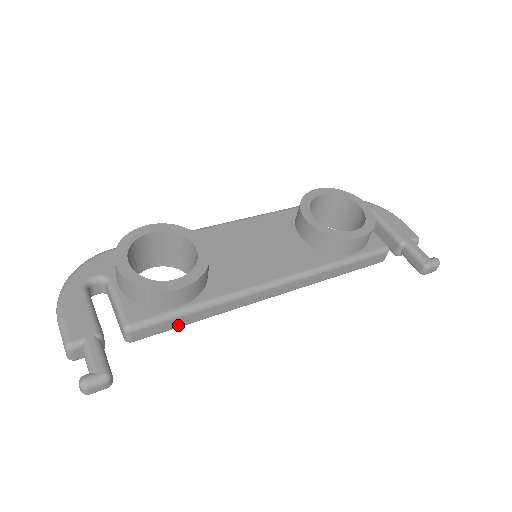
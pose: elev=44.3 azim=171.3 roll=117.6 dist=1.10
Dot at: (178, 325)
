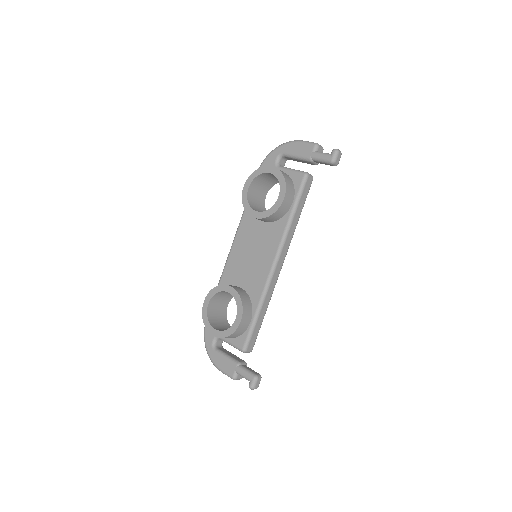
Dot at: (260, 326)
